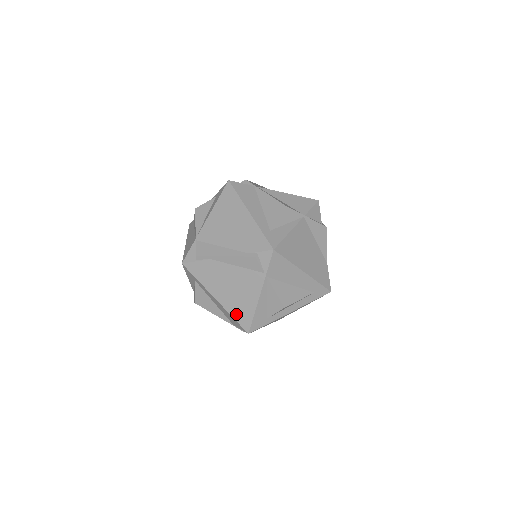
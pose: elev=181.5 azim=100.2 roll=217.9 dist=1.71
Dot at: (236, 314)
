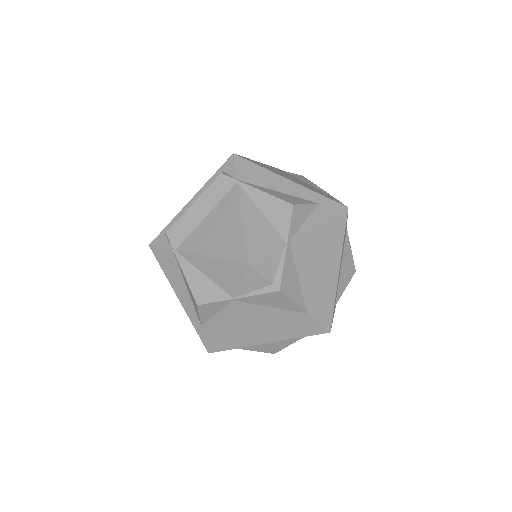
Dot at: occluded
